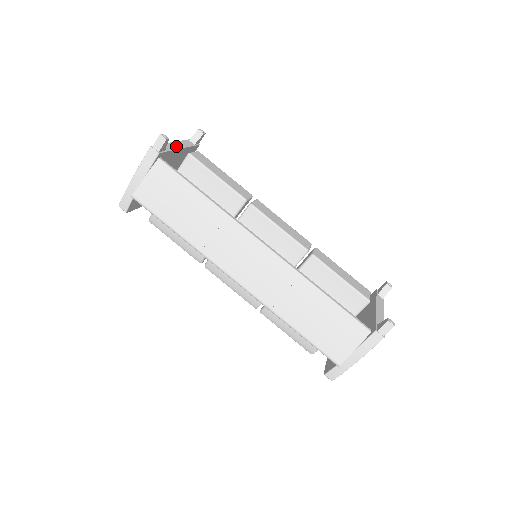
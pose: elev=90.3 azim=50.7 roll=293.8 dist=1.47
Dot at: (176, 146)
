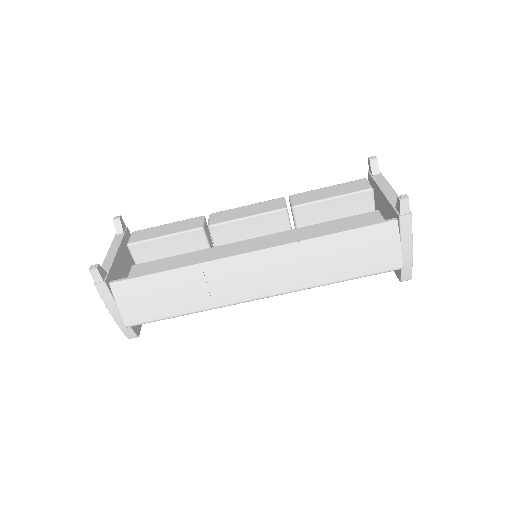
Dot at: (111, 255)
